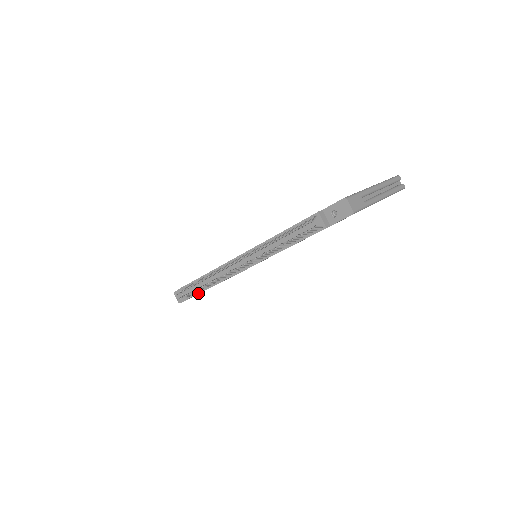
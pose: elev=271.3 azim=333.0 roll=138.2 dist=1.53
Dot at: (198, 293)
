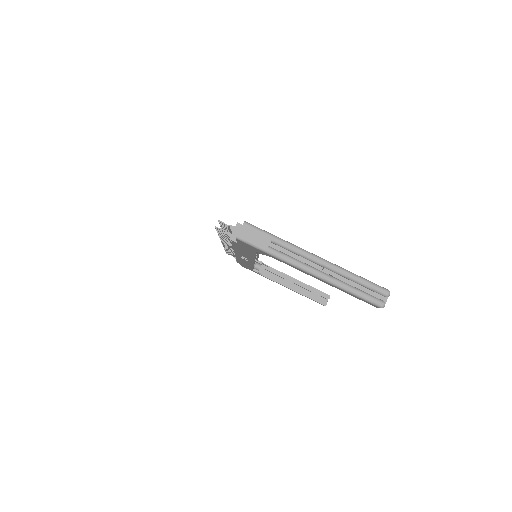
Dot at: occluded
